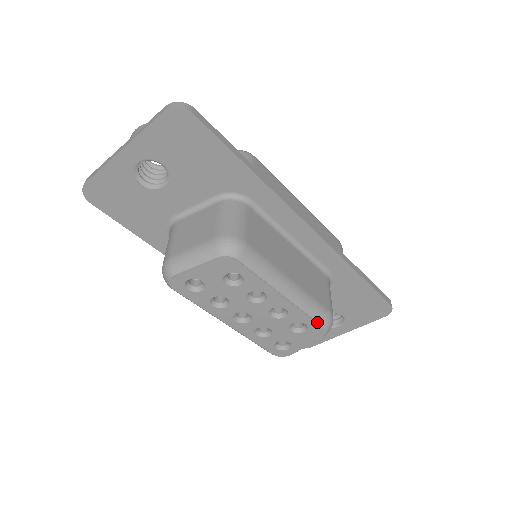
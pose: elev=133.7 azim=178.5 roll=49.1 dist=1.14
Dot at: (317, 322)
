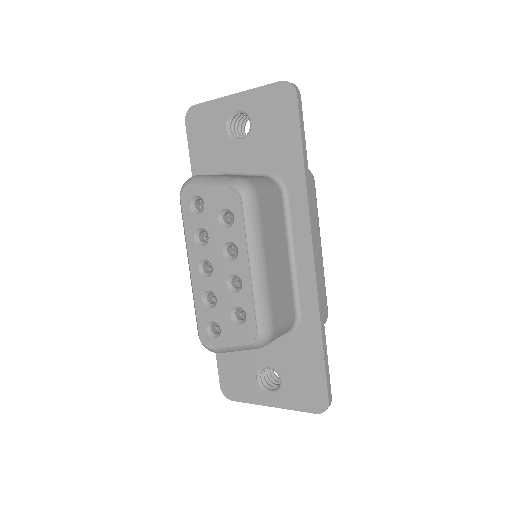
Dot at: (256, 321)
